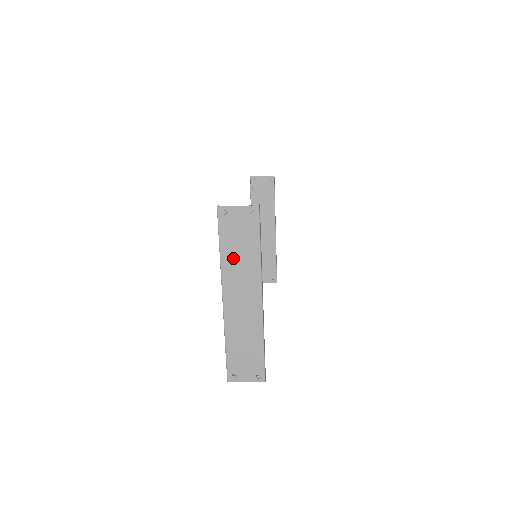
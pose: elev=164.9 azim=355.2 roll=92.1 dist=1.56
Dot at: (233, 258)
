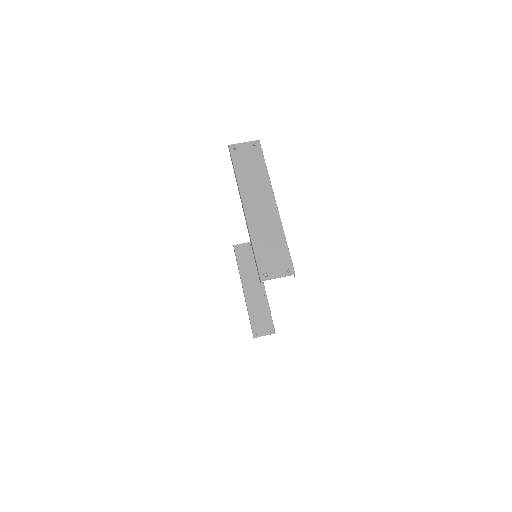
Dot at: (247, 177)
